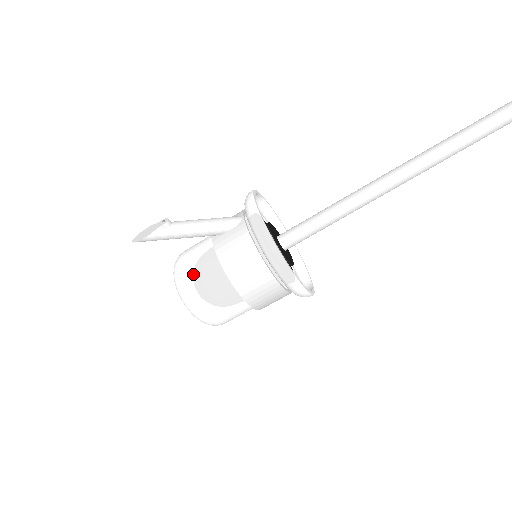
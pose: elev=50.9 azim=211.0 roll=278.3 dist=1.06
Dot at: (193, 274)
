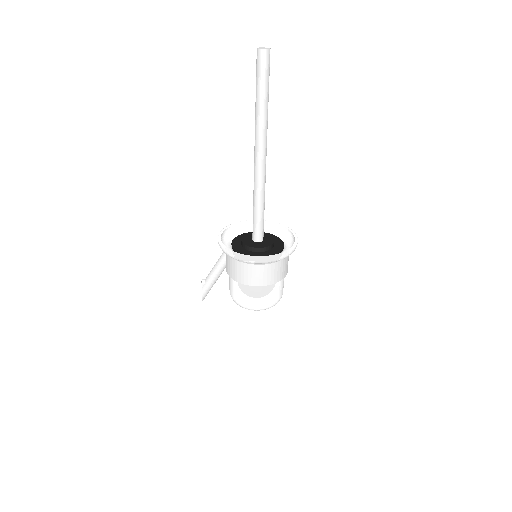
Dot at: (233, 293)
